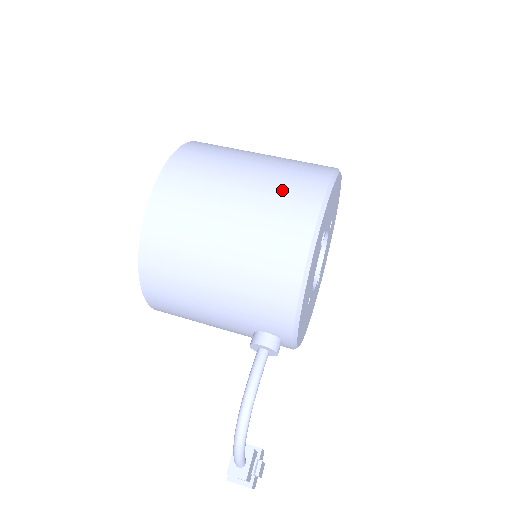
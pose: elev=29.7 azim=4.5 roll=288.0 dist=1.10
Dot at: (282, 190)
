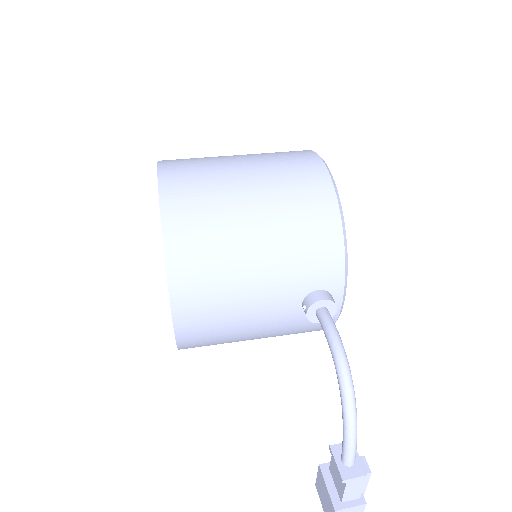
Dot at: (281, 157)
